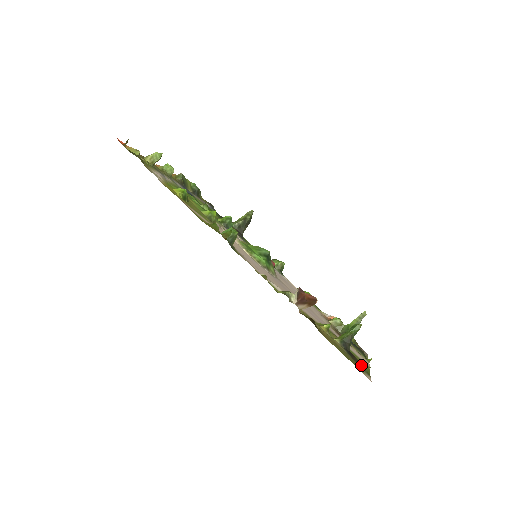
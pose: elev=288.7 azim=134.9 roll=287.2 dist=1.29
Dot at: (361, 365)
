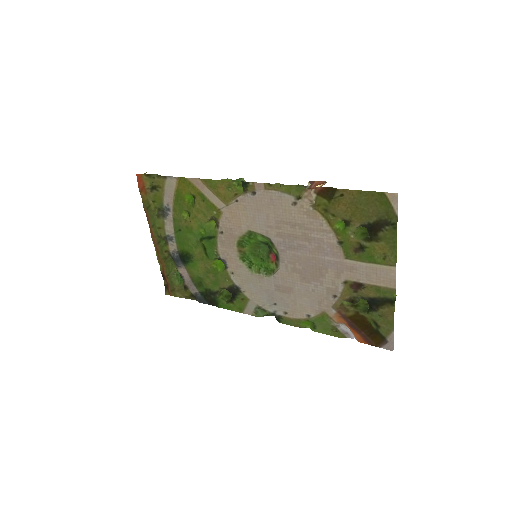
Dot at: (385, 223)
